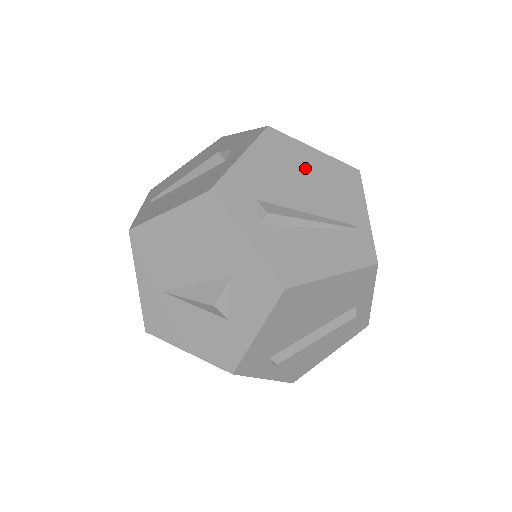
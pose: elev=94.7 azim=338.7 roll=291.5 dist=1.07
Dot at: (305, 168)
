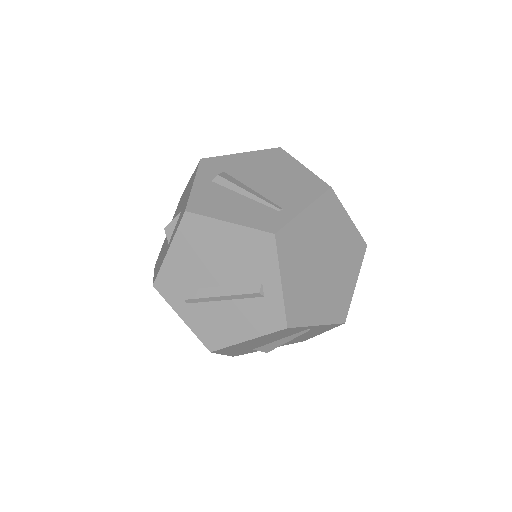
Dot at: (281, 171)
